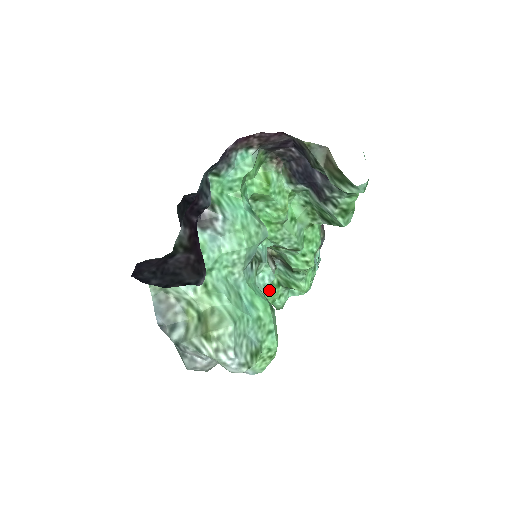
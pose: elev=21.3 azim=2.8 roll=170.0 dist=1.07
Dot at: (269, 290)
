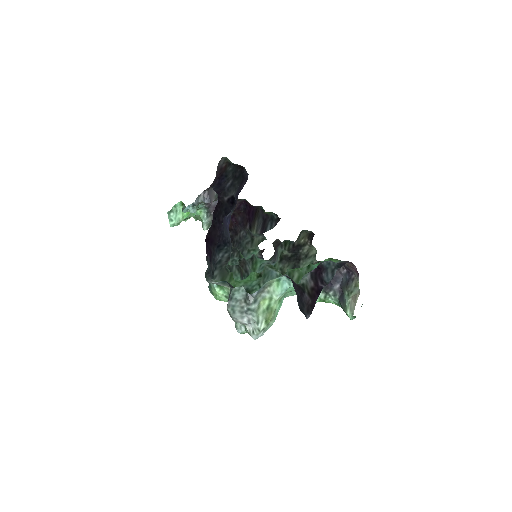
Dot at: (248, 279)
